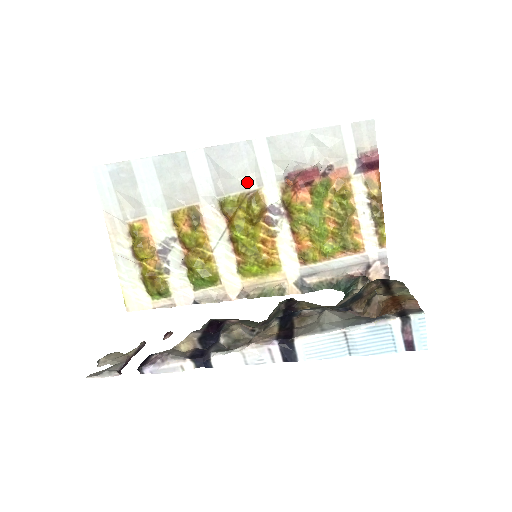
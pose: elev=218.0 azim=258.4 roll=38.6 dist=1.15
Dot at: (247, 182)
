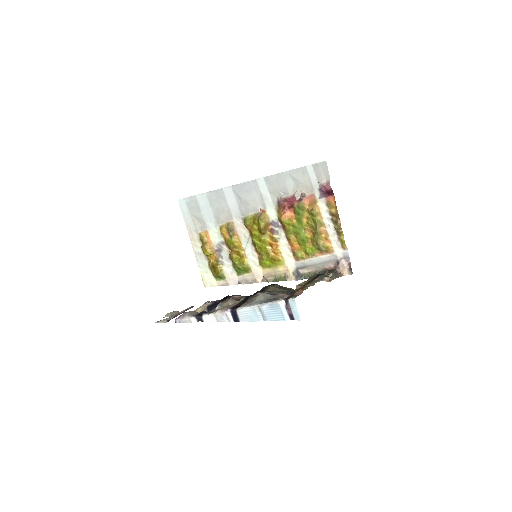
Dot at: (257, 206)
